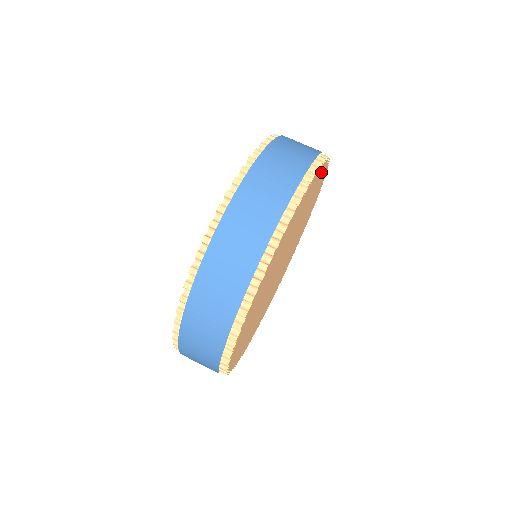
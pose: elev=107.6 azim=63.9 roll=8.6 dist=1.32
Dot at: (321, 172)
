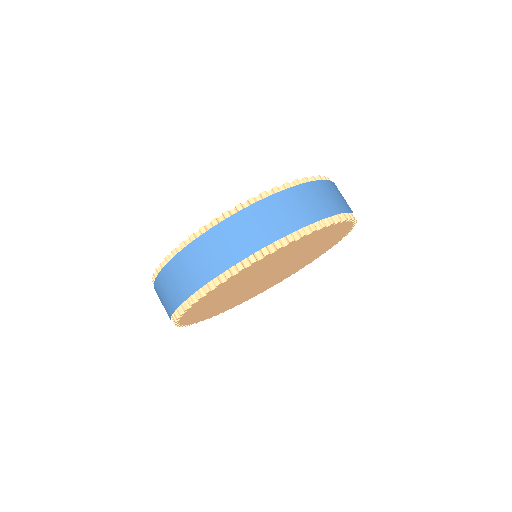
Dot at: (344, 231)
